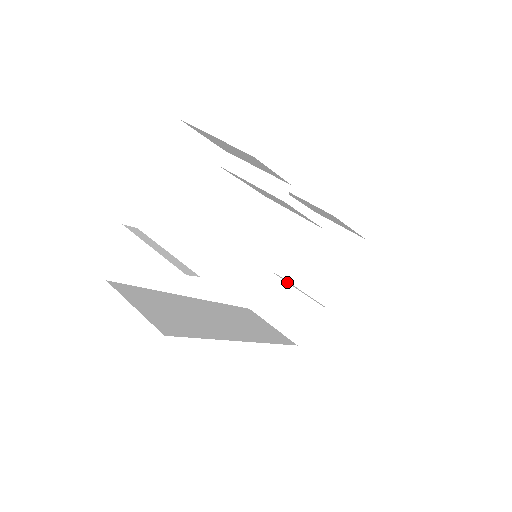
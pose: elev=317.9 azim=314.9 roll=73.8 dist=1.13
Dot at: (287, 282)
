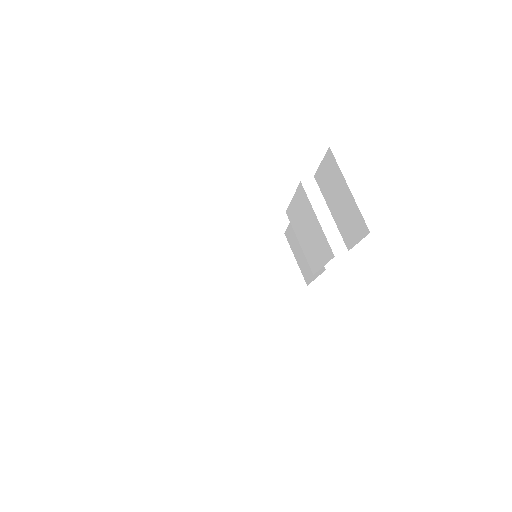
Dot at: occluded
